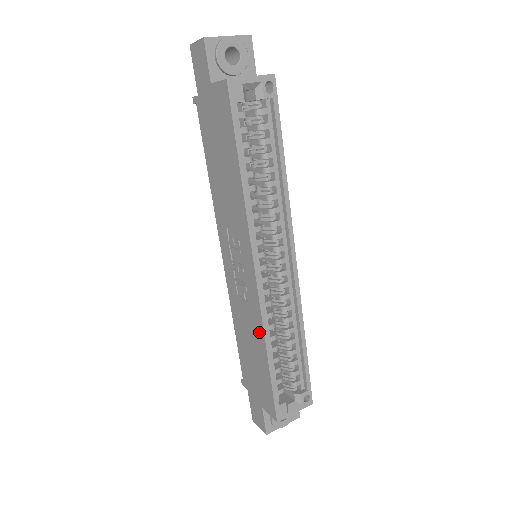
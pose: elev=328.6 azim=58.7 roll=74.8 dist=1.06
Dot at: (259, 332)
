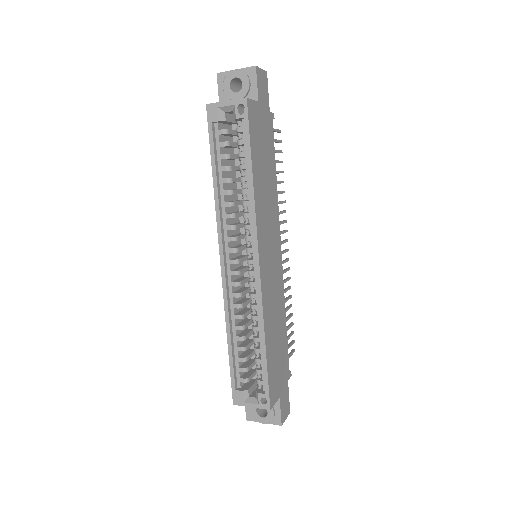
Dot at: occluded
